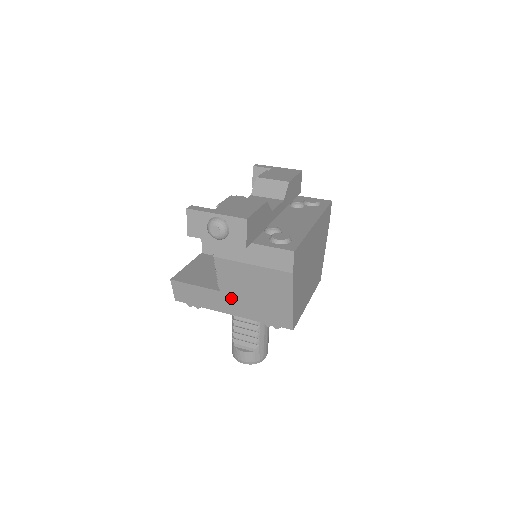
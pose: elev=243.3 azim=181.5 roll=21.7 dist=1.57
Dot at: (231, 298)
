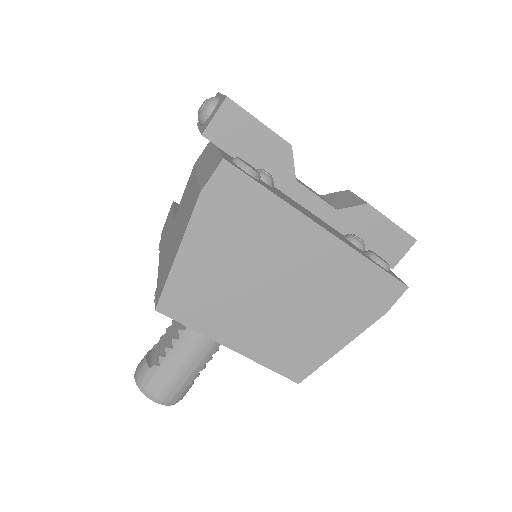
Dot at: (170, 235)
